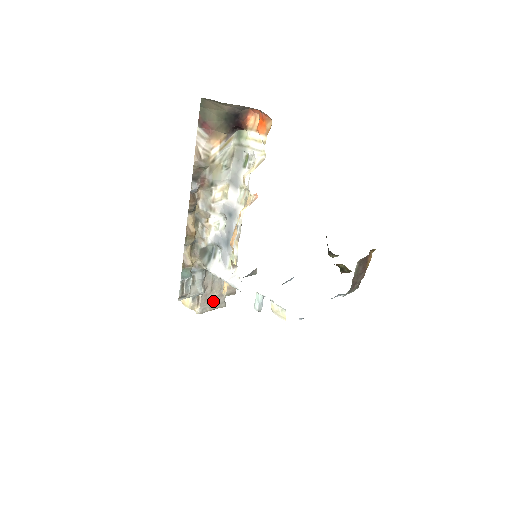
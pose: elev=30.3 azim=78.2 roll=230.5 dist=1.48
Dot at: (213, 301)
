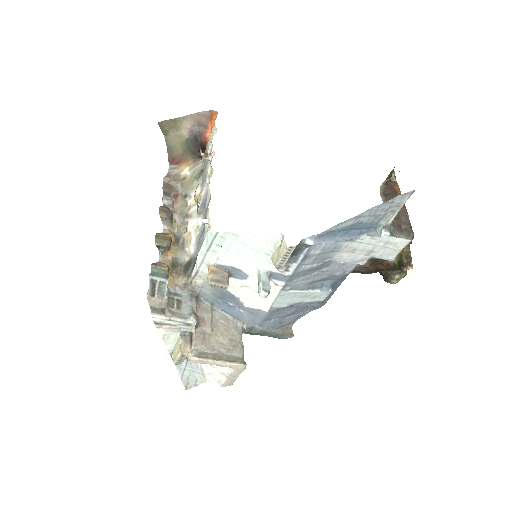
Dot at: (219, 349)
